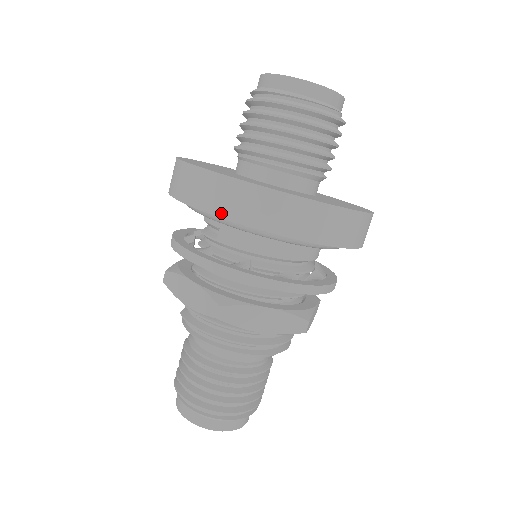
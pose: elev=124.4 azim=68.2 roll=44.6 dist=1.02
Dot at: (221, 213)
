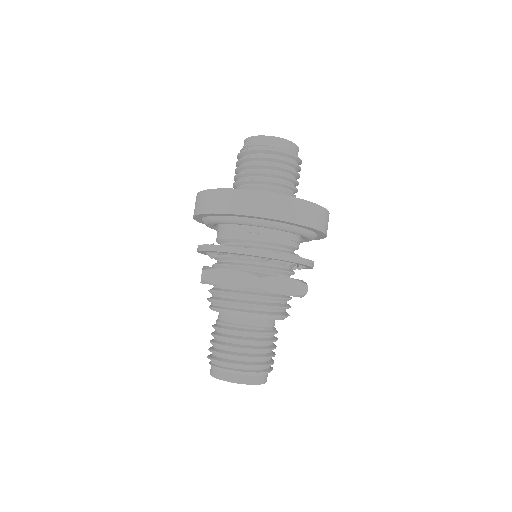
Dot at: (198, 212)
